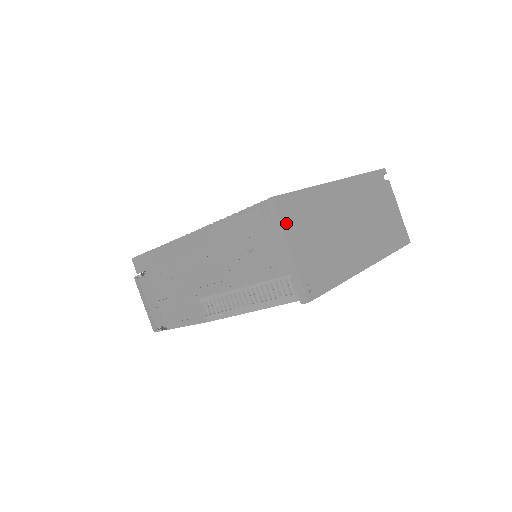
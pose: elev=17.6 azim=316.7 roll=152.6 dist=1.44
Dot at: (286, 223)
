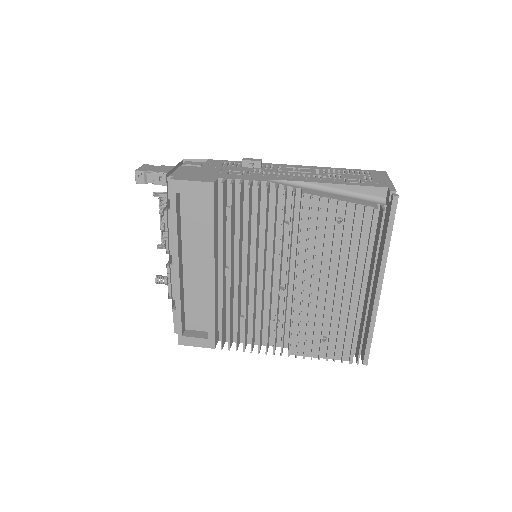
Dot at: occluded
